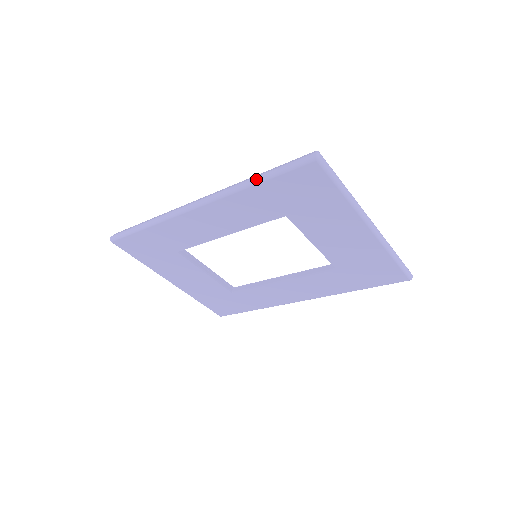
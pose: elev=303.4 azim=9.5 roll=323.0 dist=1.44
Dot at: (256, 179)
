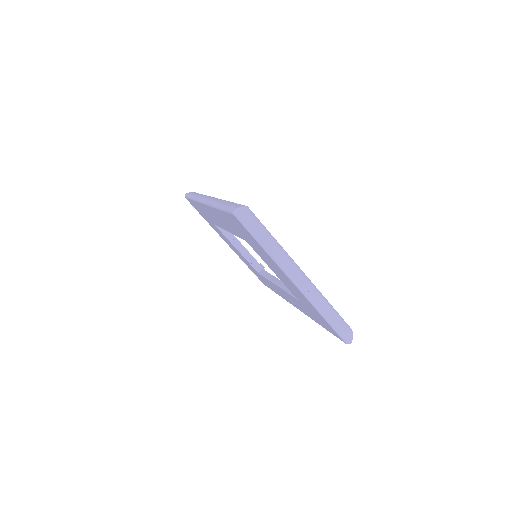
Dot at: (219, 205)
